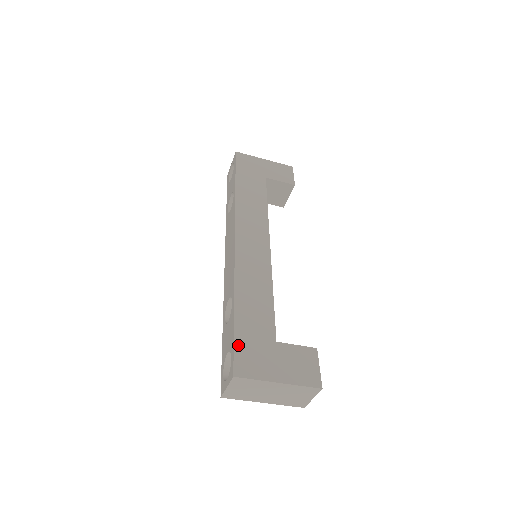
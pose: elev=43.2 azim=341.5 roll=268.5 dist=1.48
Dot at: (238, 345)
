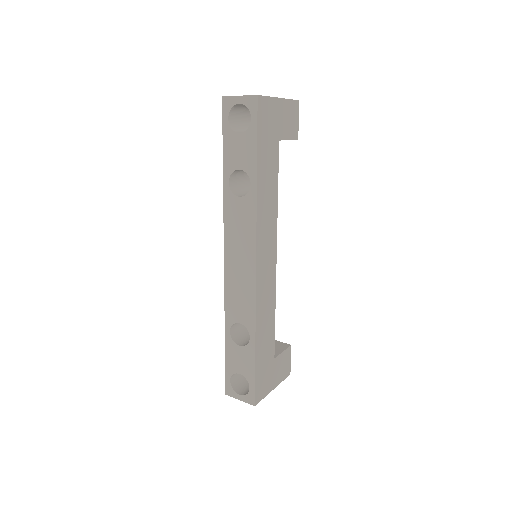
Dot at: (257, 380)
